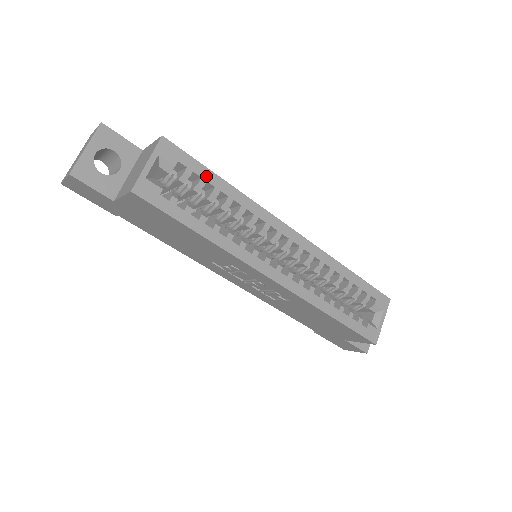
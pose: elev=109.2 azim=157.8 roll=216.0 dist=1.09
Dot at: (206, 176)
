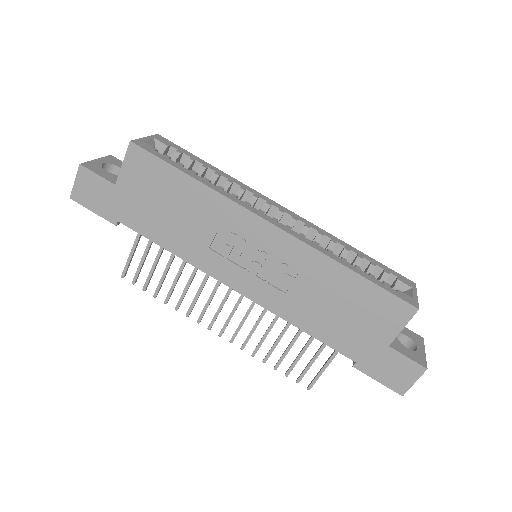
Dot at: (195, 158)
